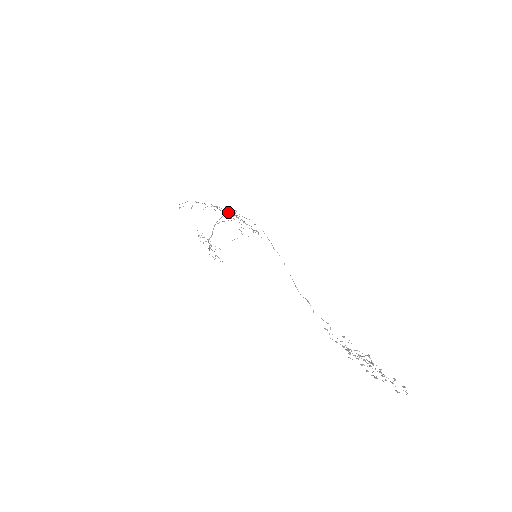
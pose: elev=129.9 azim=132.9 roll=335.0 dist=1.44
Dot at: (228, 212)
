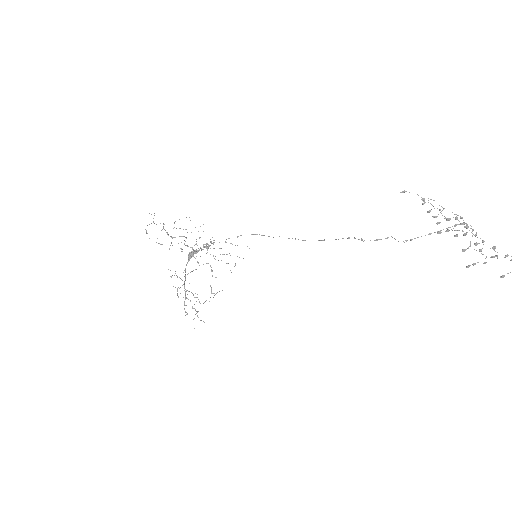
Dot at: (203, 231)
